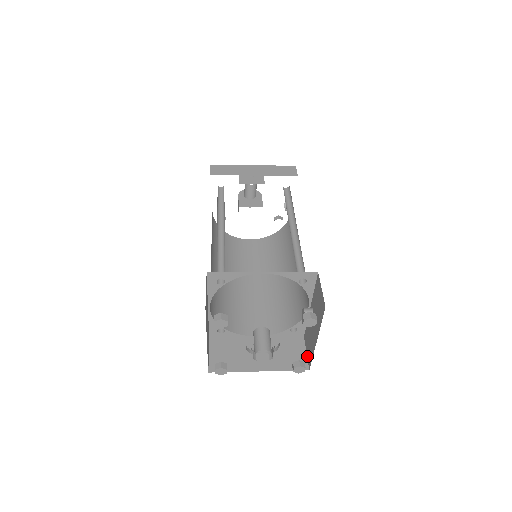
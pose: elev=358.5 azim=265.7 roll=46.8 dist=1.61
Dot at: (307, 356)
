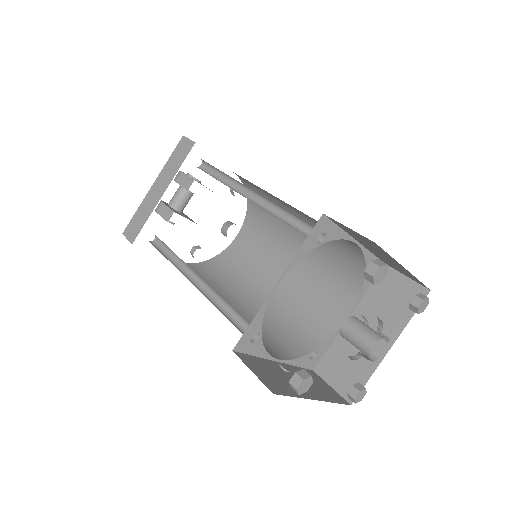
Dot at: (337, 389)
